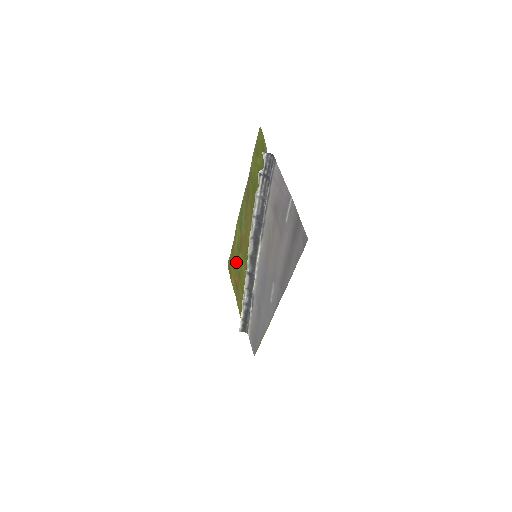
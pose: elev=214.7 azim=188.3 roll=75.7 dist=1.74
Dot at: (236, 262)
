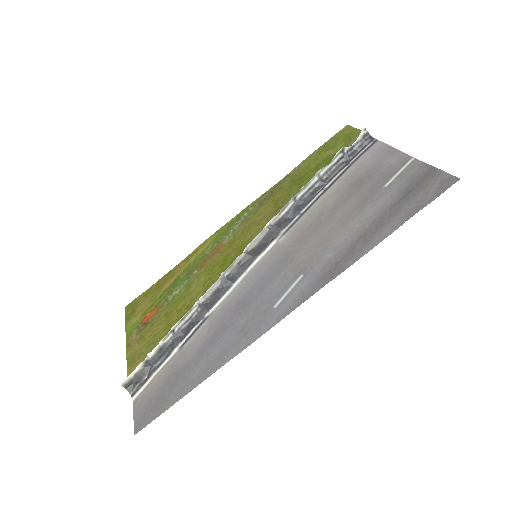
Dot at: (169, 289)
